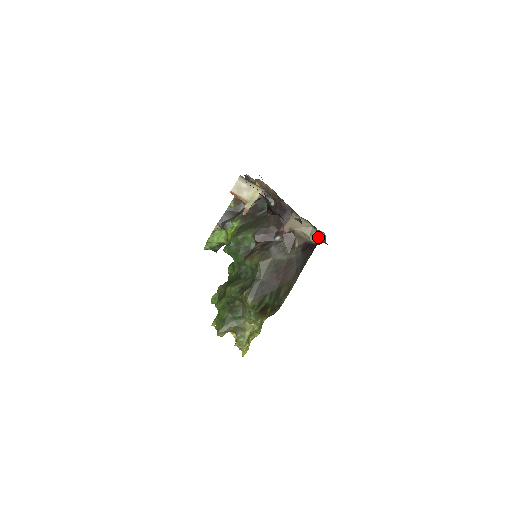
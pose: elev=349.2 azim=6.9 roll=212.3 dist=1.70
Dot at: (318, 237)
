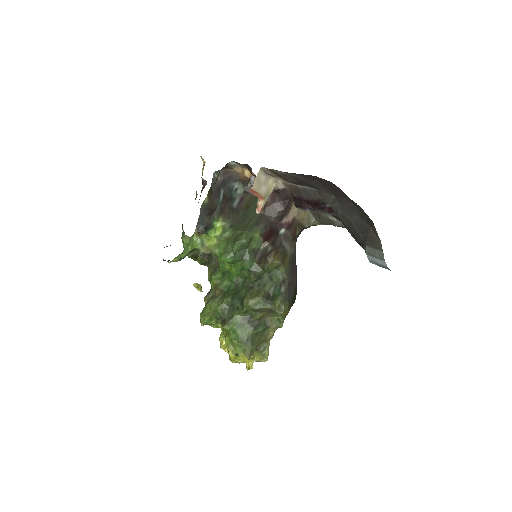
Dot at: (339, 223)
